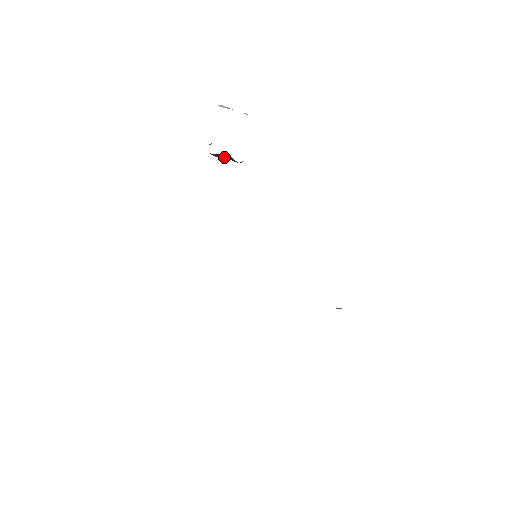
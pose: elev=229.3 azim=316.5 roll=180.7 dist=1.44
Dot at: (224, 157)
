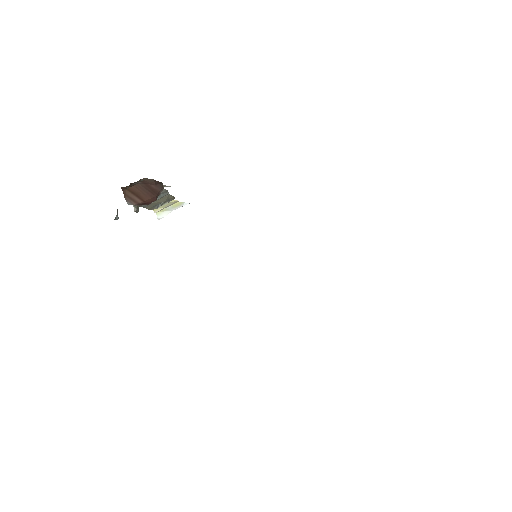
Dot at: (142, 195)
